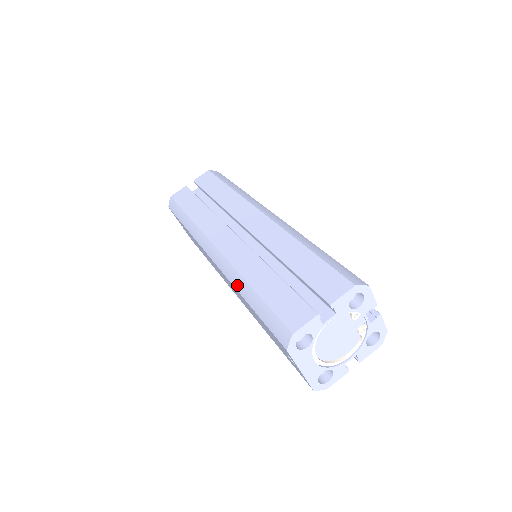
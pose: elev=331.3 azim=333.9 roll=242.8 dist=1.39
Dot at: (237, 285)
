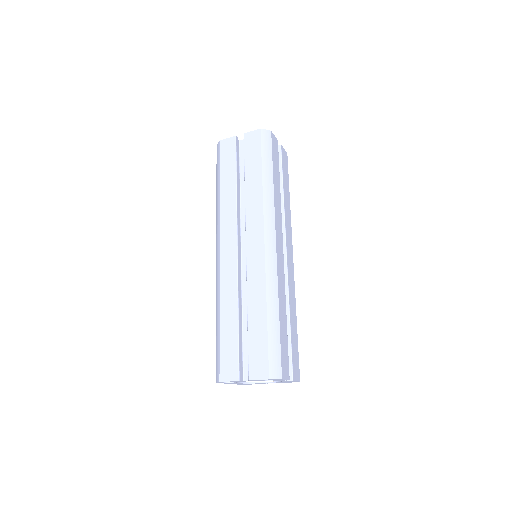
Dot at: (216, 302)
